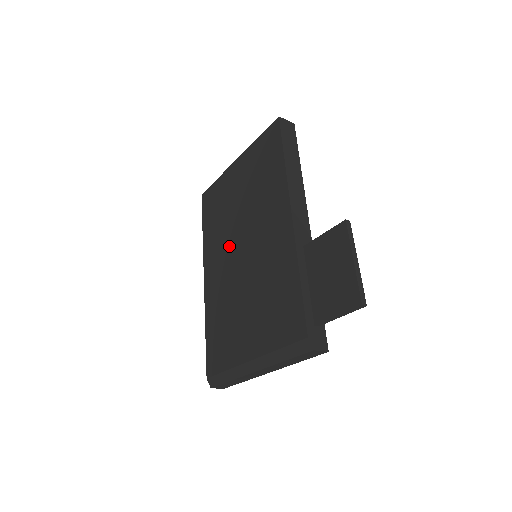
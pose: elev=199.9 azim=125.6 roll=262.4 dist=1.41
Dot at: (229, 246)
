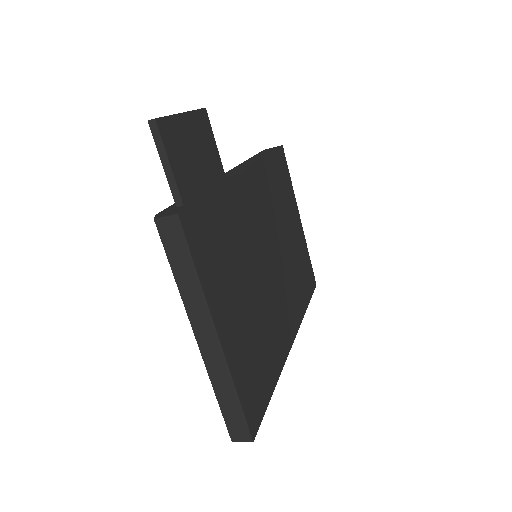
Dot at: occluded
